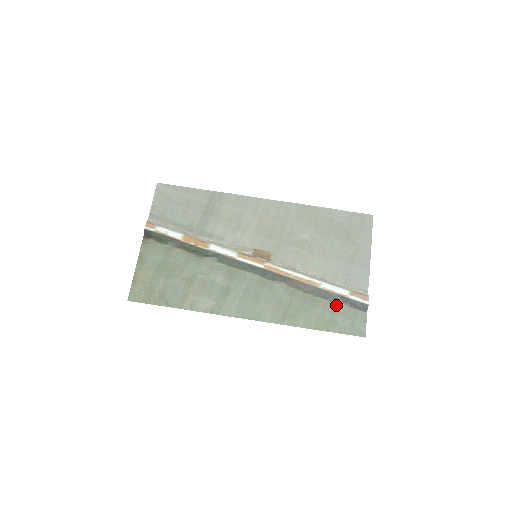
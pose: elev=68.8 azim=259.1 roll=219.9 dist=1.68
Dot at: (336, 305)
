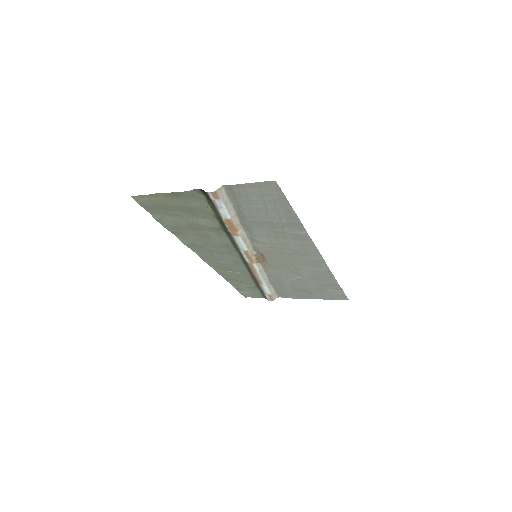
Dot at: (256, 288)
